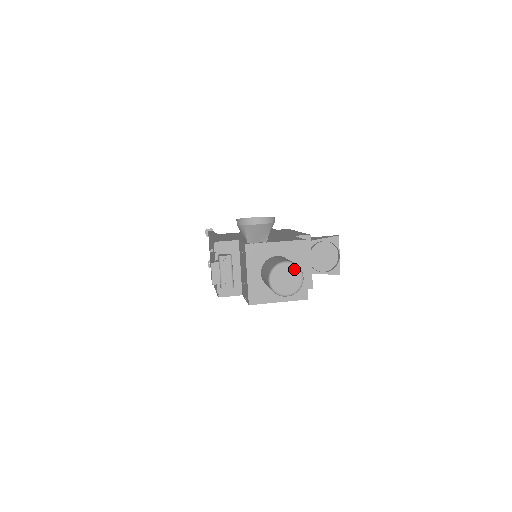
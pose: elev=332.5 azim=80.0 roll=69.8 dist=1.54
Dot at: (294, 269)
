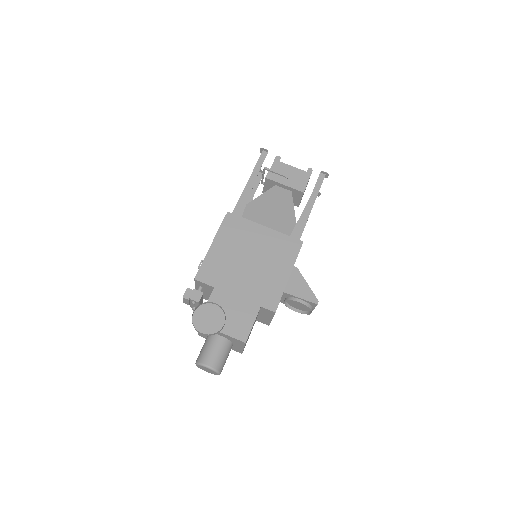
Dot at: (213, 371)
